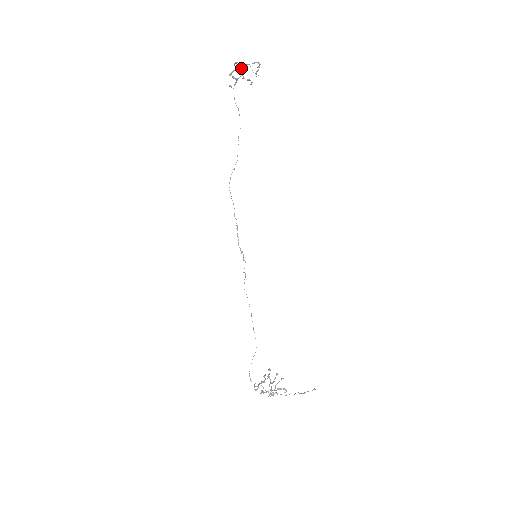
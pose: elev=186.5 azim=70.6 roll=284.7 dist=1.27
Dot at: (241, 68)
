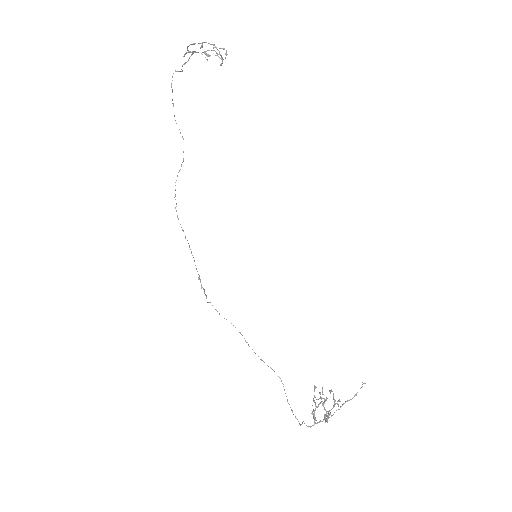
Dot at: (214, 45)
